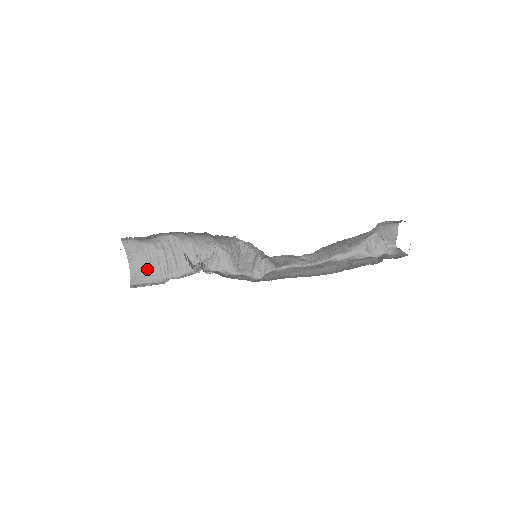
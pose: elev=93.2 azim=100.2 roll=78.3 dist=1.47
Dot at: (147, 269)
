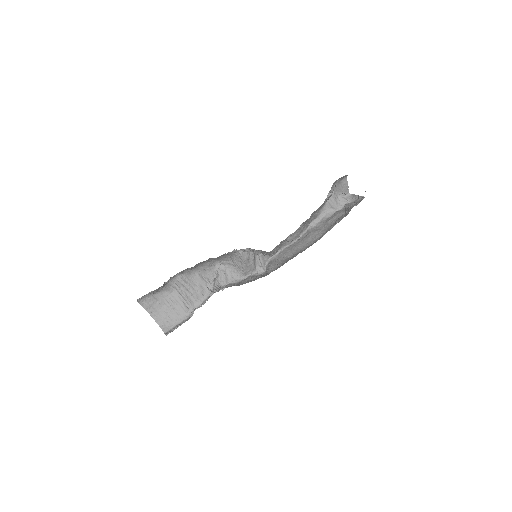
Dot at: (170, 313)
